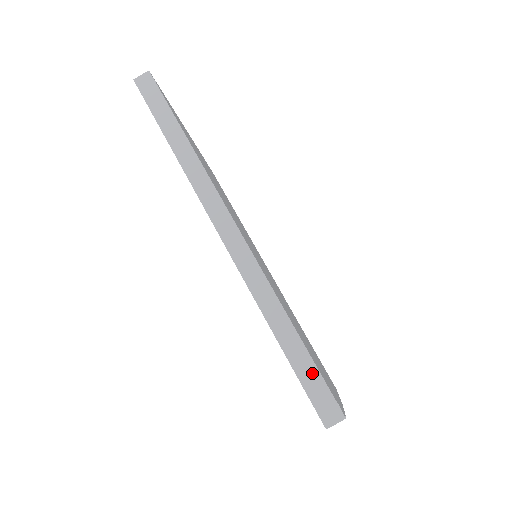
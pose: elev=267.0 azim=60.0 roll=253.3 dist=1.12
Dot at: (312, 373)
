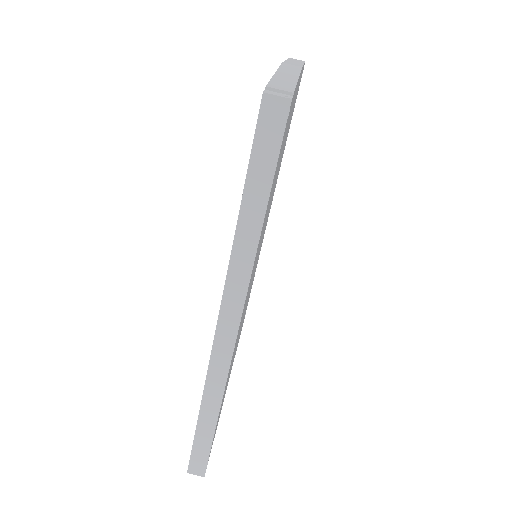
Dot at: (205, 449)
